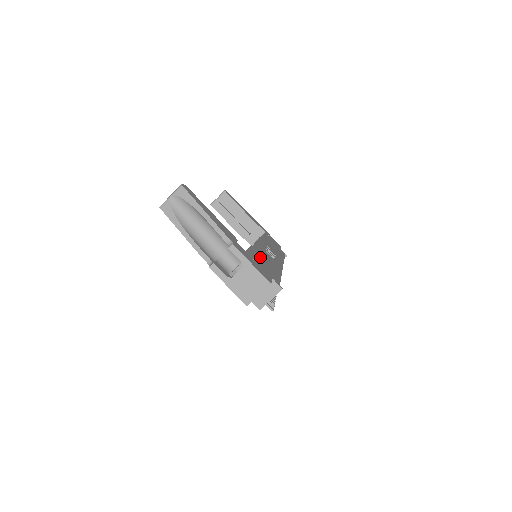
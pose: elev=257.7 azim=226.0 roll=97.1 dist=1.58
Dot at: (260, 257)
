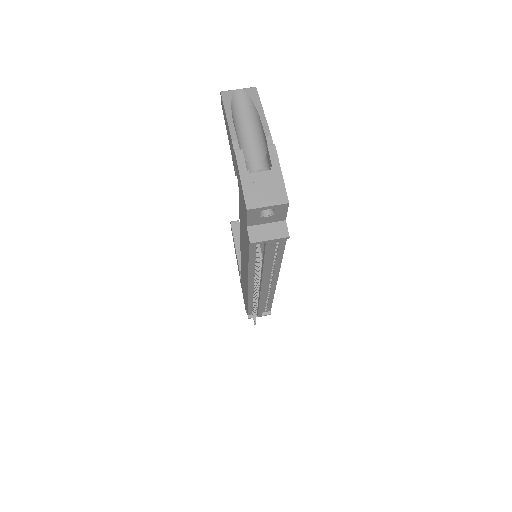
Dot at: occluded
